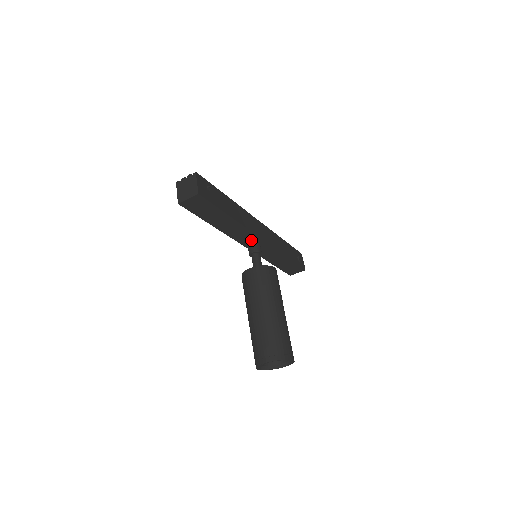
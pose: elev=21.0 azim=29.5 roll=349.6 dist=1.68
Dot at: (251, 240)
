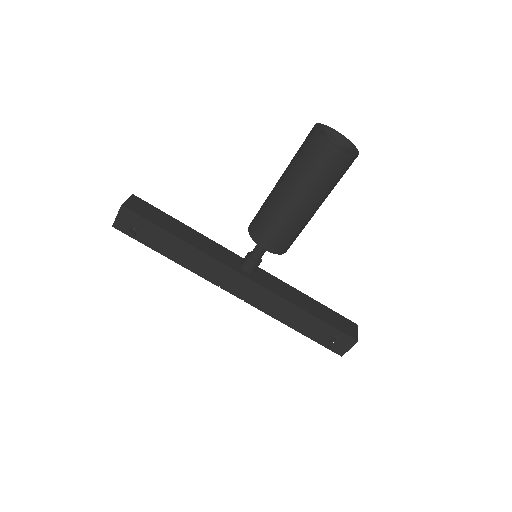
Dot at: (239, 264)
